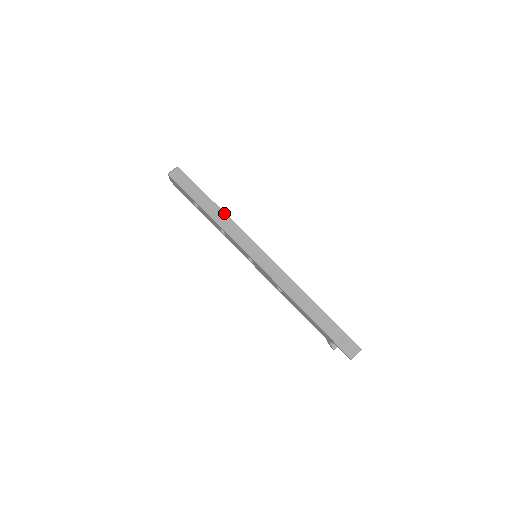
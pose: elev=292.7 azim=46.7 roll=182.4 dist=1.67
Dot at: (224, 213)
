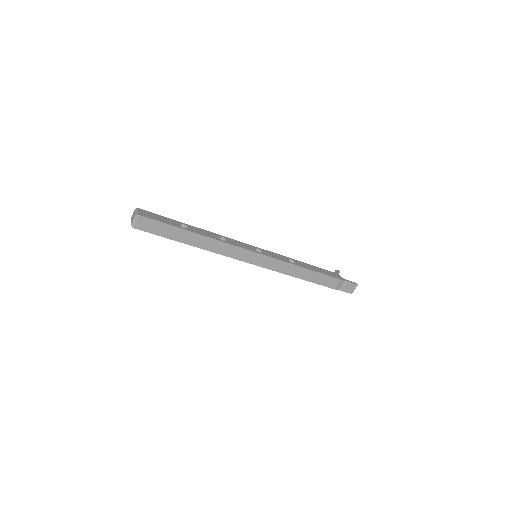
Dot at: (213, 240)
